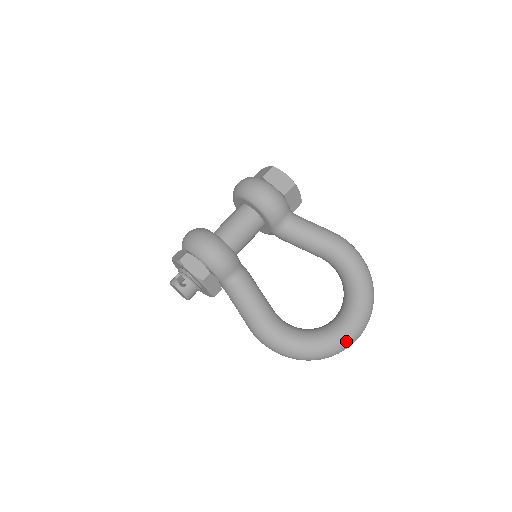
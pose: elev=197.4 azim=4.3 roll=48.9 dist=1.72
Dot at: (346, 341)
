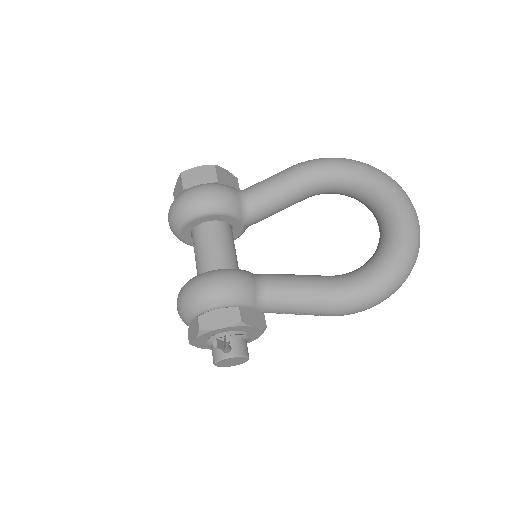
Dot at: (413, 225)
